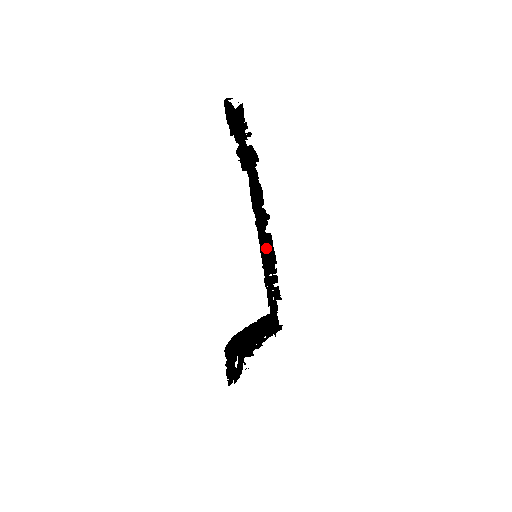
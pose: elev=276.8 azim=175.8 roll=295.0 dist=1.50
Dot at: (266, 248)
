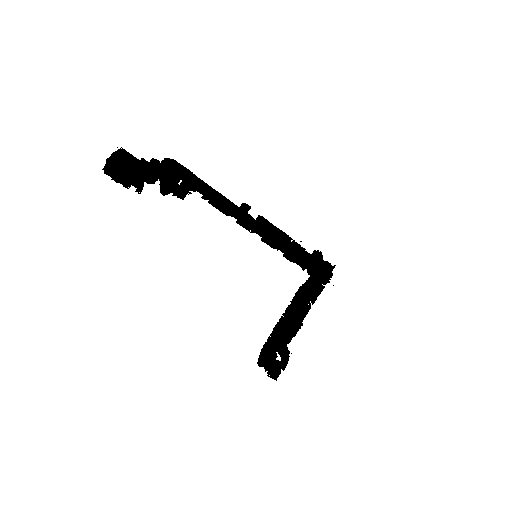
Dot at: (270, 224)
